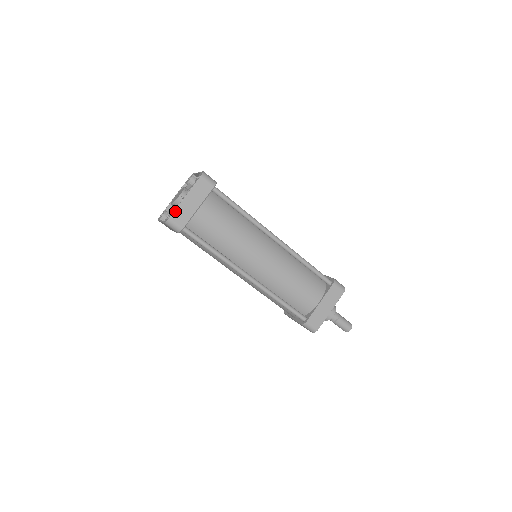
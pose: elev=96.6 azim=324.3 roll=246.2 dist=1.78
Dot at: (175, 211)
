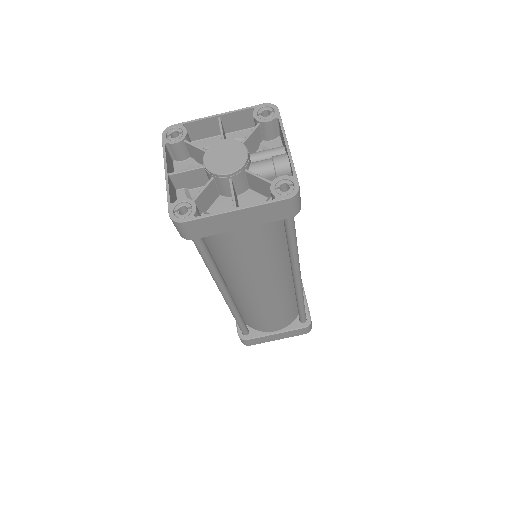
Dot at: (201, 219)
